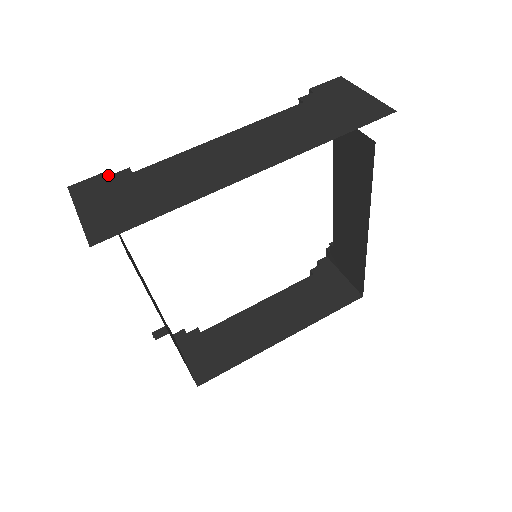
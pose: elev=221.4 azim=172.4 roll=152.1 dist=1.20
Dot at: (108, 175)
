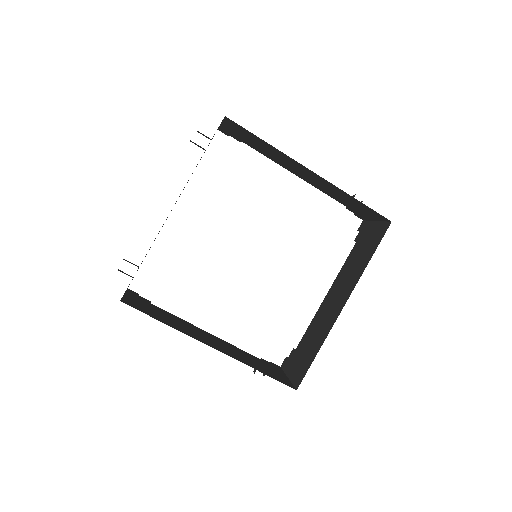
Dot at: occluded
